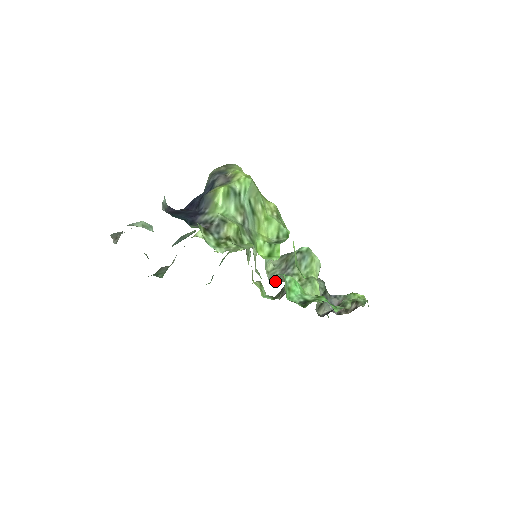
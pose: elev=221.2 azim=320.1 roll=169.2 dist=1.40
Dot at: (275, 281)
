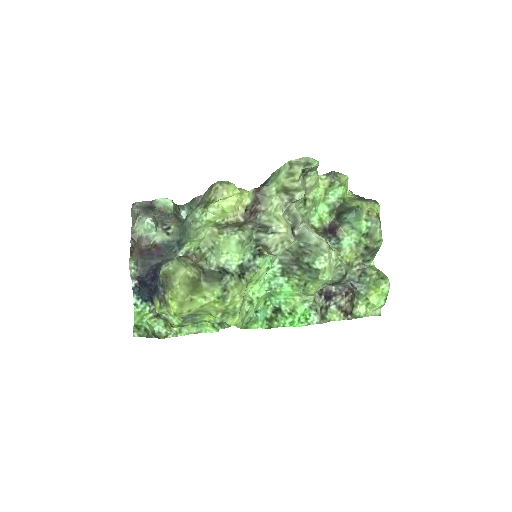
Dot at: (282, 263)
